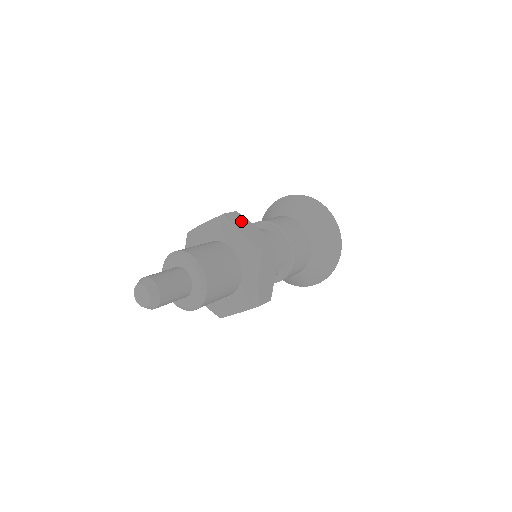
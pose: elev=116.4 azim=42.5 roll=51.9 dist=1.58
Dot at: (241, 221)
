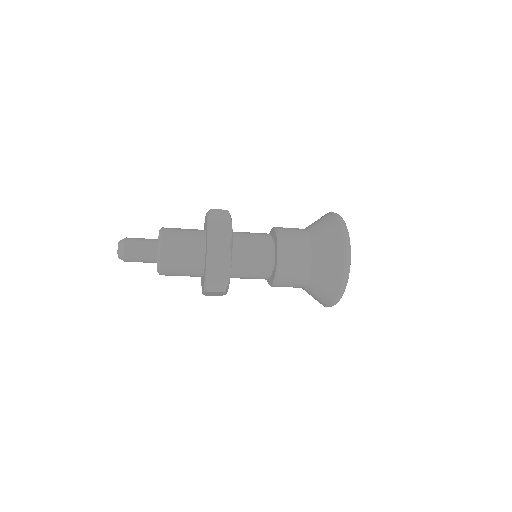
Dot at: (221, 218)
